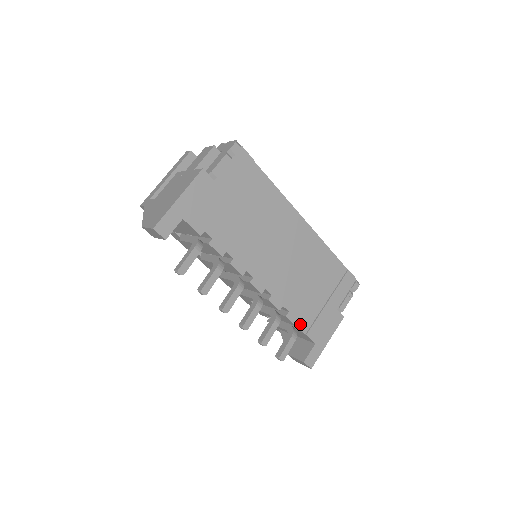
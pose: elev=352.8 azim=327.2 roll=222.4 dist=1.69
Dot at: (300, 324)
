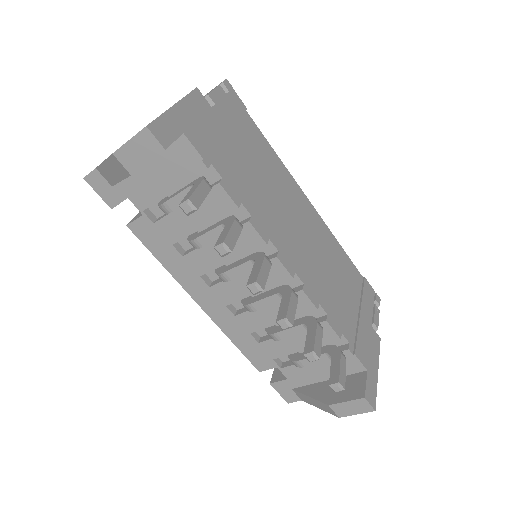
Dot at: (340, 341)
